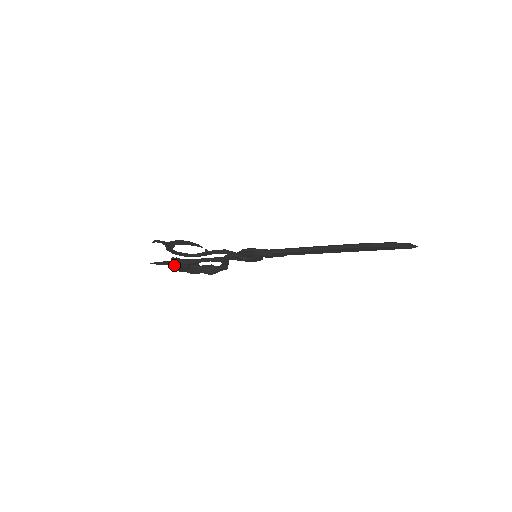
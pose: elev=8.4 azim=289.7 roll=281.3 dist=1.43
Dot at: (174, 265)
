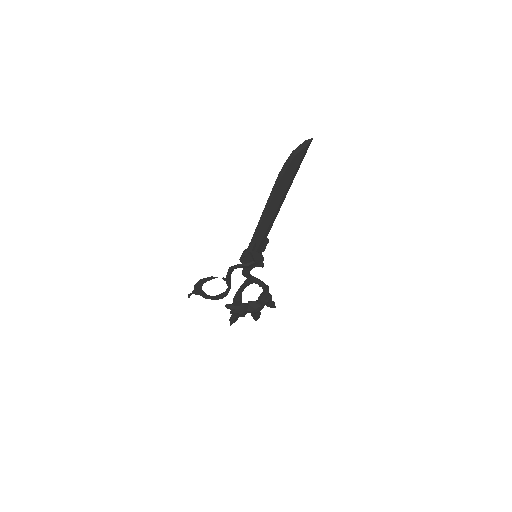
Dot at: (233, 311)
